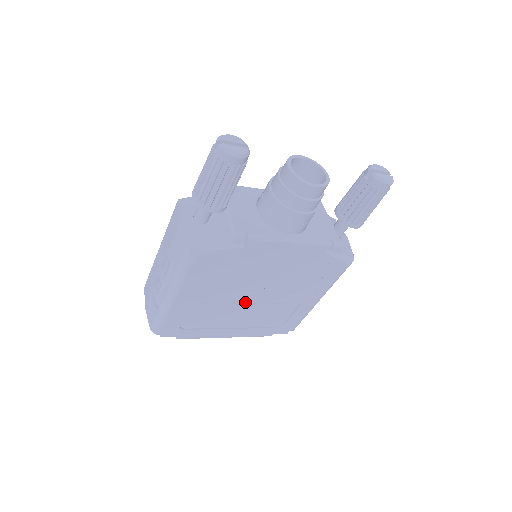
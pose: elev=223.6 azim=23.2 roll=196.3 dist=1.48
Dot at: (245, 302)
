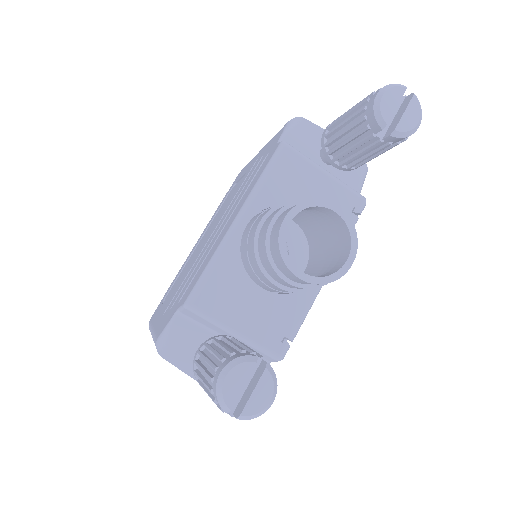
Dot at: occluded
